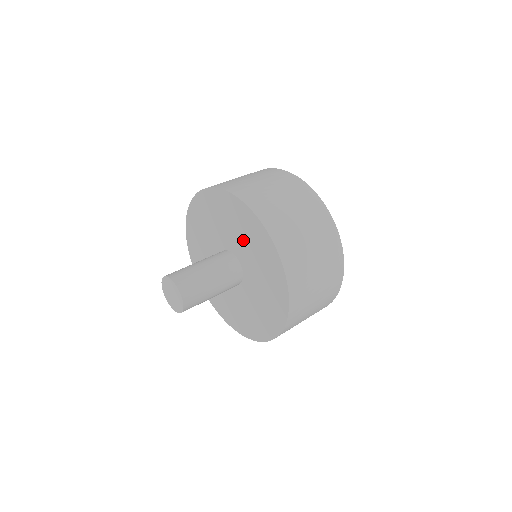
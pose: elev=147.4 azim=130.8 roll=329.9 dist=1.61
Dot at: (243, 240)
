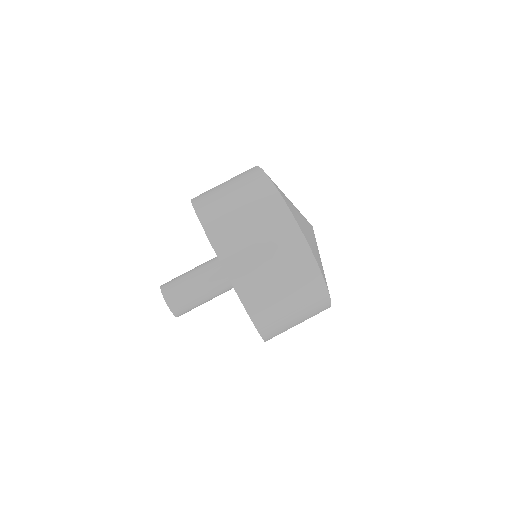
Dot at: occluded
